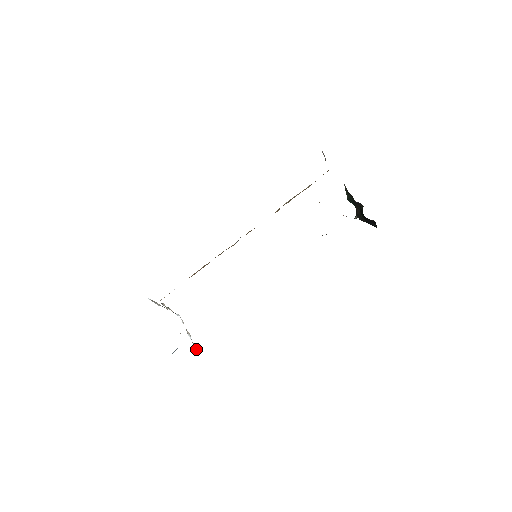
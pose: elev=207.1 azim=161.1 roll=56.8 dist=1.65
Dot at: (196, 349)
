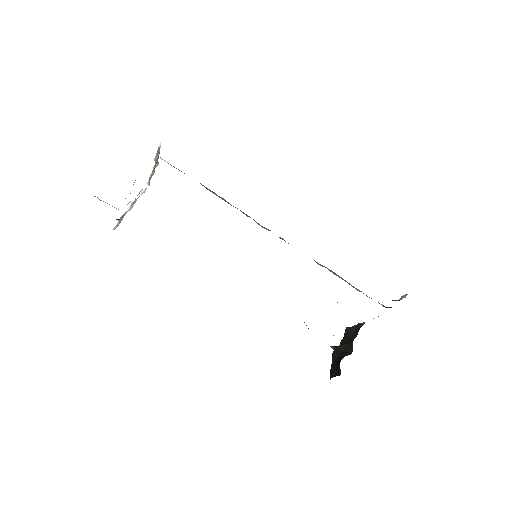
Dot at: (116, 223)
